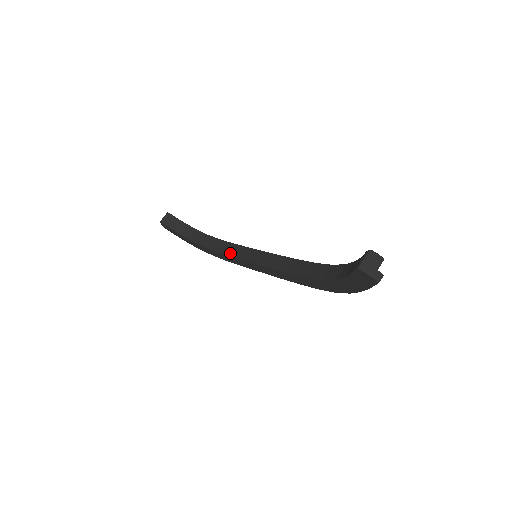
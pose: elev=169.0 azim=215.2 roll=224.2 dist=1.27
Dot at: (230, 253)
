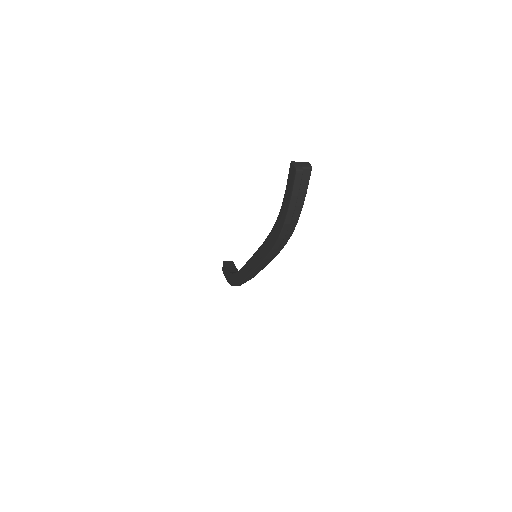
Dot at: occluded
